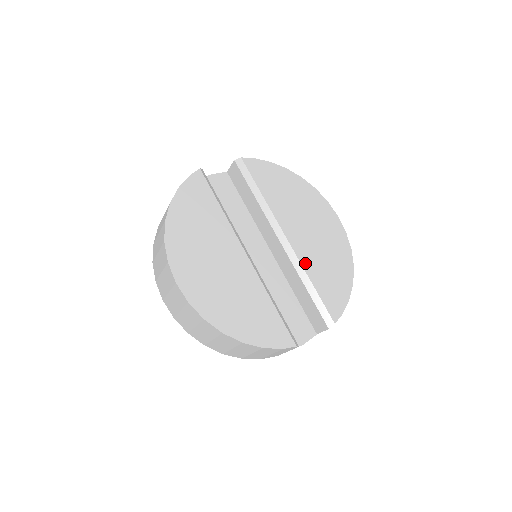
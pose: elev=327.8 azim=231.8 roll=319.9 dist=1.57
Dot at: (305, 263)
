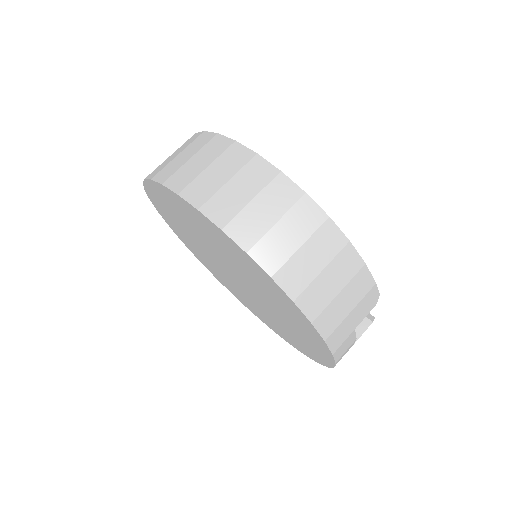
Dot at: occluded
